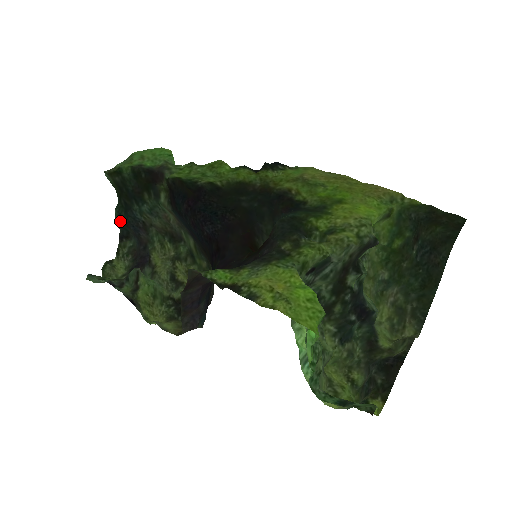
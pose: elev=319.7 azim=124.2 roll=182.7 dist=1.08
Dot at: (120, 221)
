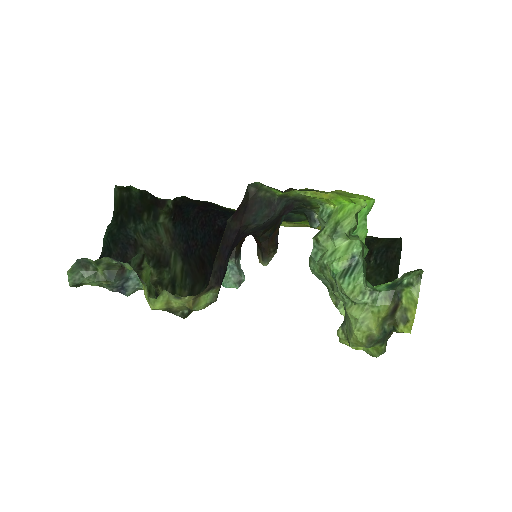
Dot at: (109, 238)
